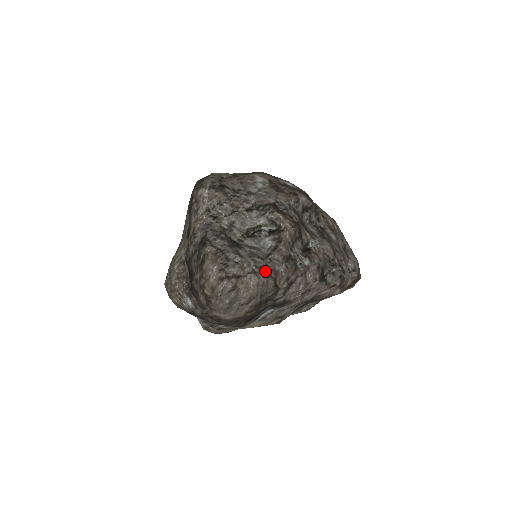
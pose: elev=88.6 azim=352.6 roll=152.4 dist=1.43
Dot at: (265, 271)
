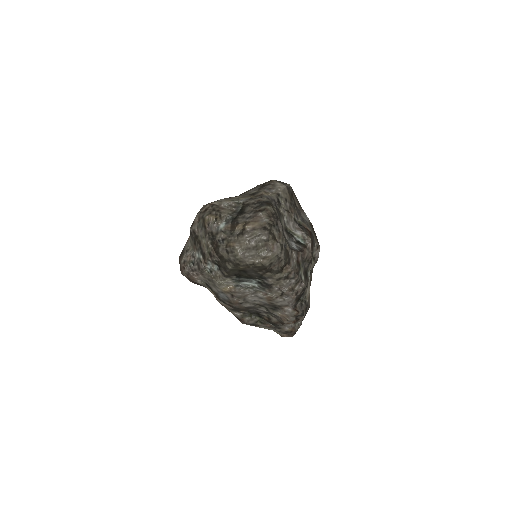
Dot at: (286, 254)
